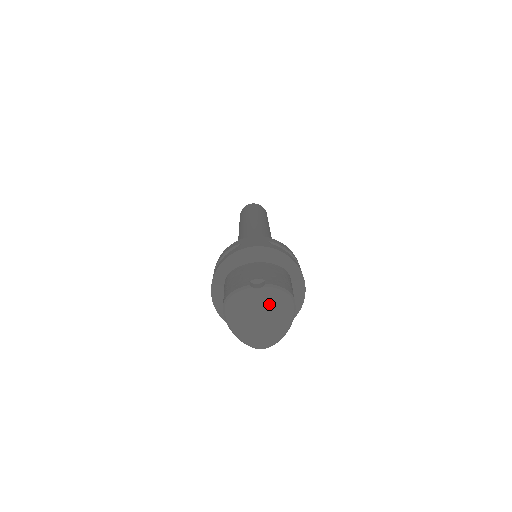
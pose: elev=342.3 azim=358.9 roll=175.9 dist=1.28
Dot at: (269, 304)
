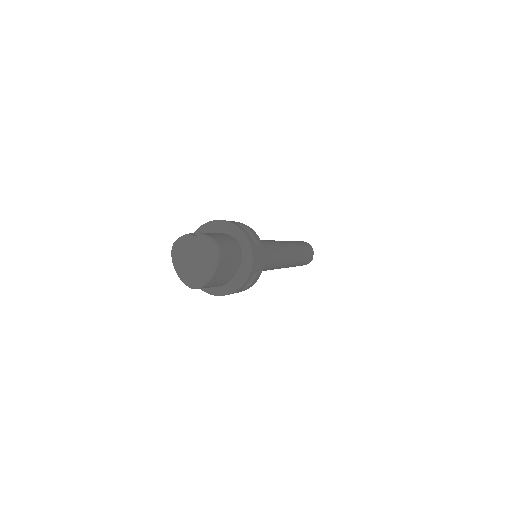
Dot at: (201, 250)
